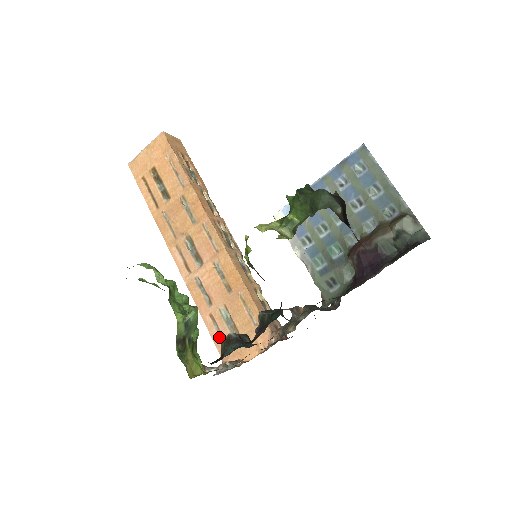
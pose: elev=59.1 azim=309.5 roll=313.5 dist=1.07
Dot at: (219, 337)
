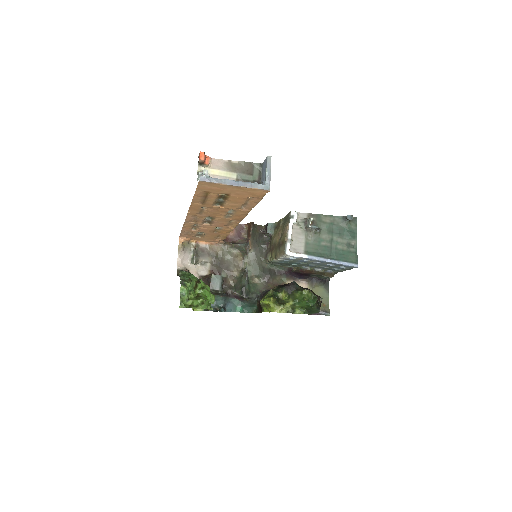
Dot at: (186, 234)
